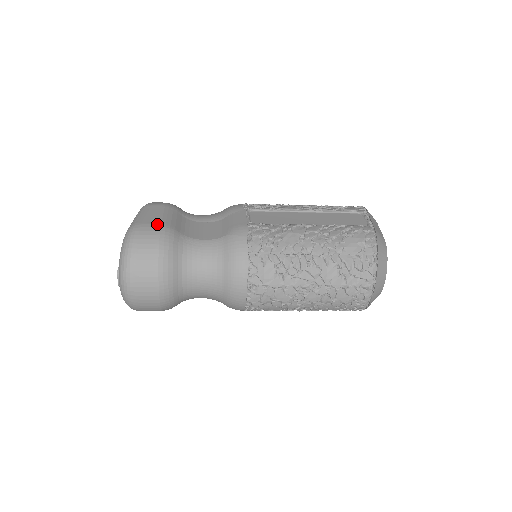
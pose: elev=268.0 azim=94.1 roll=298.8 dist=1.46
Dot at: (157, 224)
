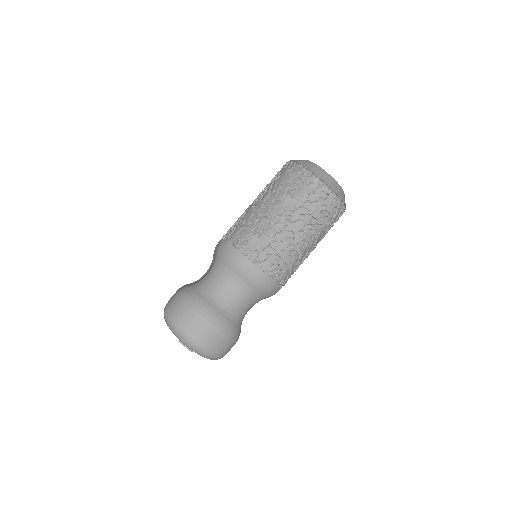
Dot at: (175, 294)
